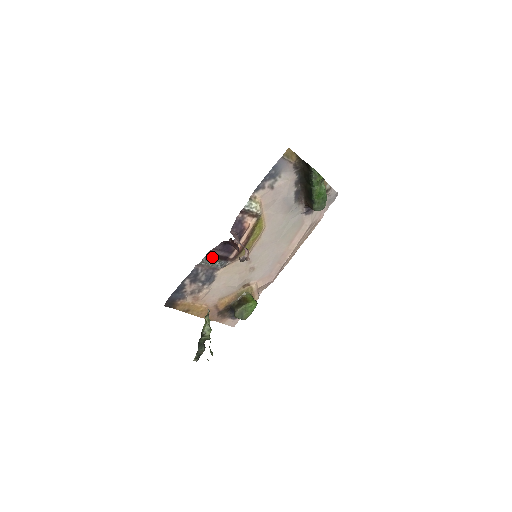
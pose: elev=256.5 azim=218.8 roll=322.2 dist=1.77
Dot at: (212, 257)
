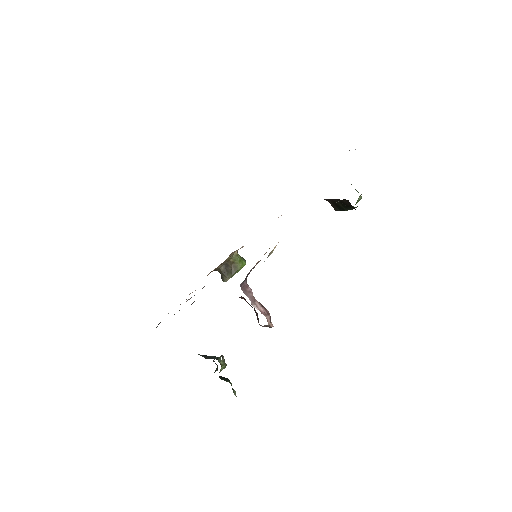
Dot at: occluded
